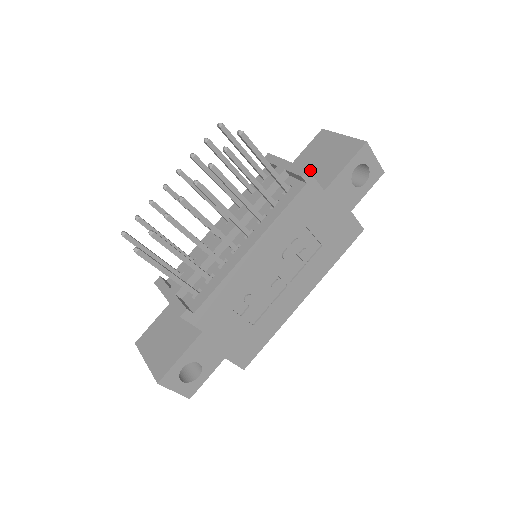
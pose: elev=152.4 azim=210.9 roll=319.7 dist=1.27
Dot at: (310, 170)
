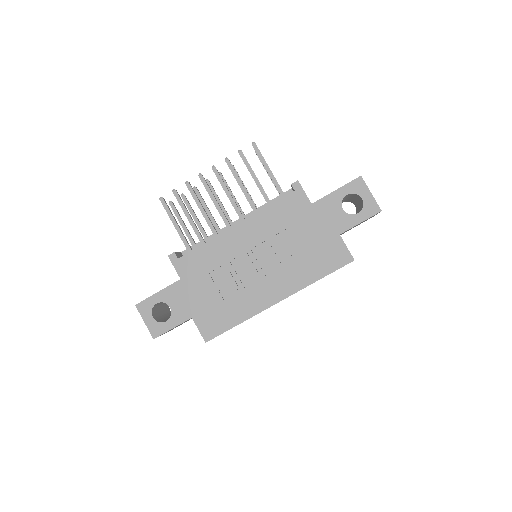
Dot at: occluded
